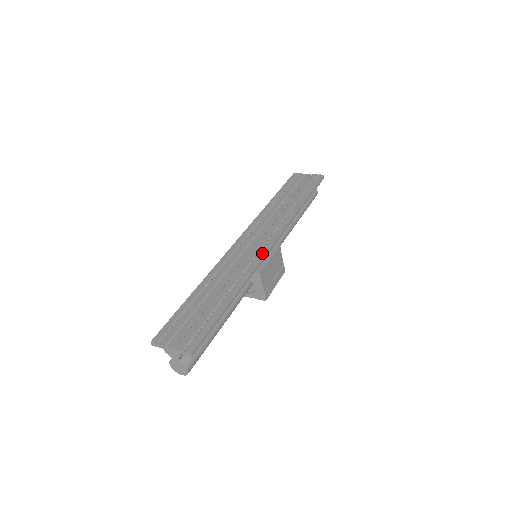
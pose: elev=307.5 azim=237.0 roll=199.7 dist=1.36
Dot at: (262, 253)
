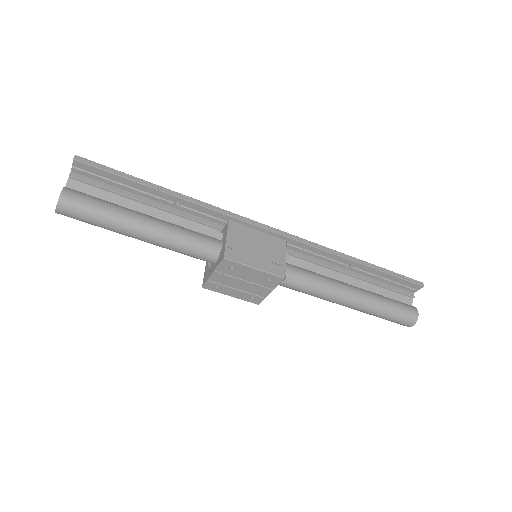
Dot at: (251, 222)
